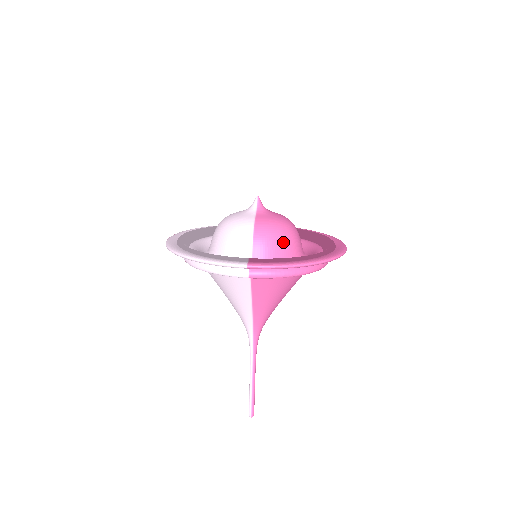
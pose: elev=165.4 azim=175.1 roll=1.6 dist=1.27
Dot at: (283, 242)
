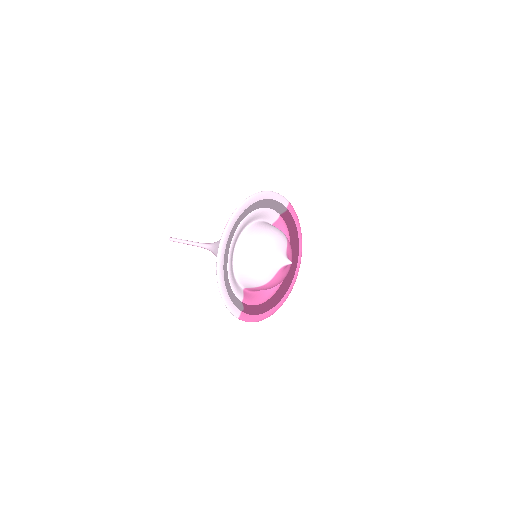
Dot at: (270, 288)
